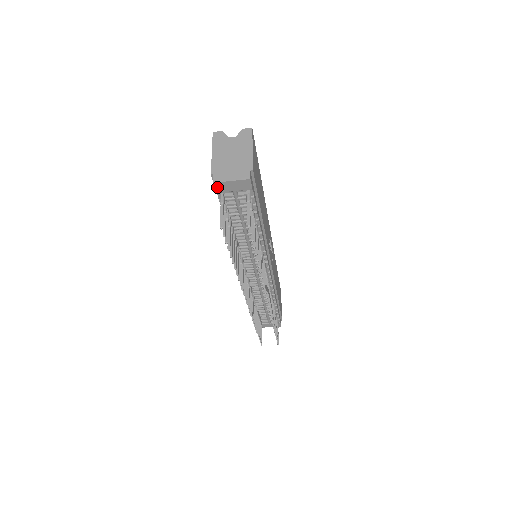
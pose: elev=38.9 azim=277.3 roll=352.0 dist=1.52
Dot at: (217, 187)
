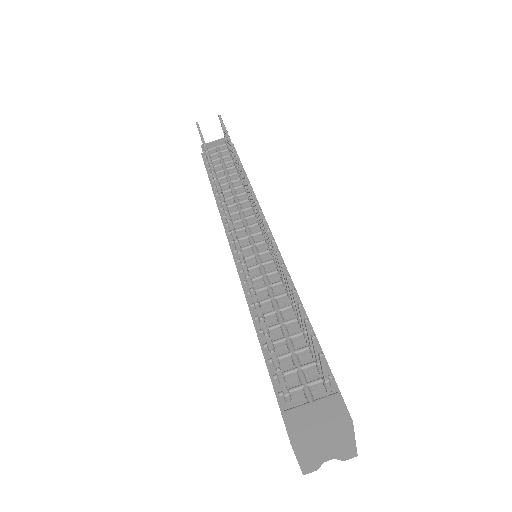
Dot at: (203, 148)
